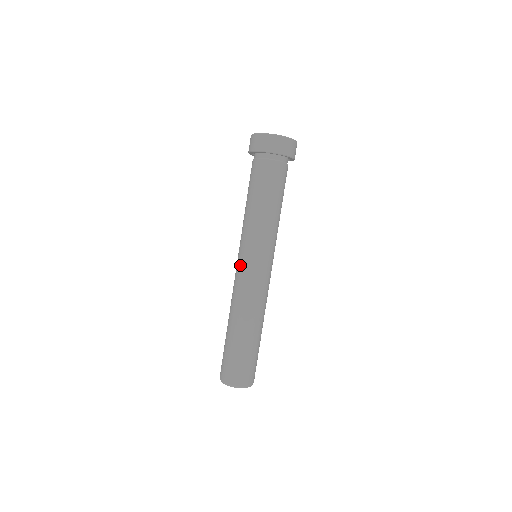
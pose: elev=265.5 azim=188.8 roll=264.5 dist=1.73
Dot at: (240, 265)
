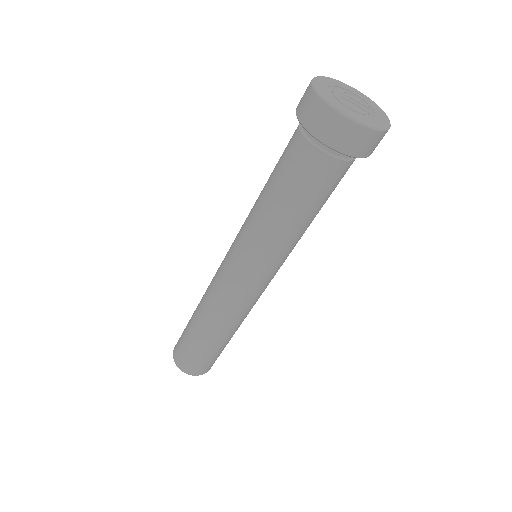
Dot at: (226, 264)
